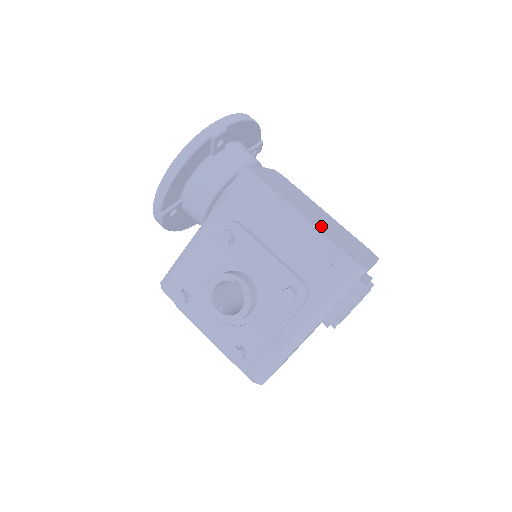
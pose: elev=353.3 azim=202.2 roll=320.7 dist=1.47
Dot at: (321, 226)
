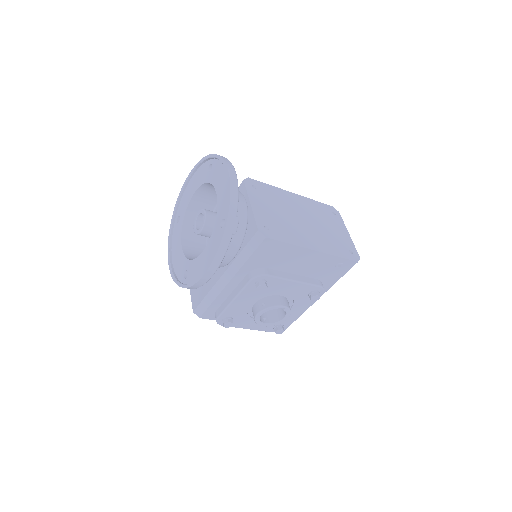
Dot at: (322, 242)
